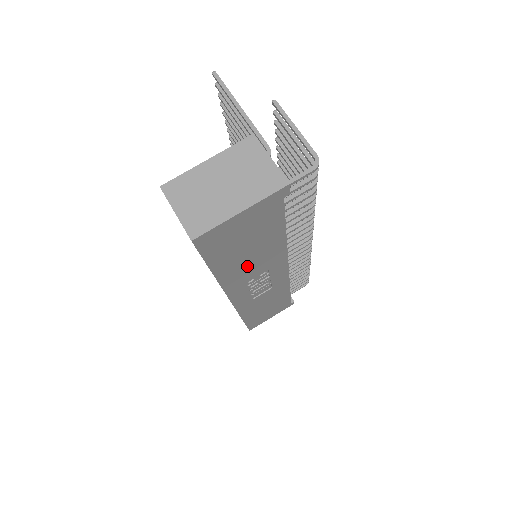
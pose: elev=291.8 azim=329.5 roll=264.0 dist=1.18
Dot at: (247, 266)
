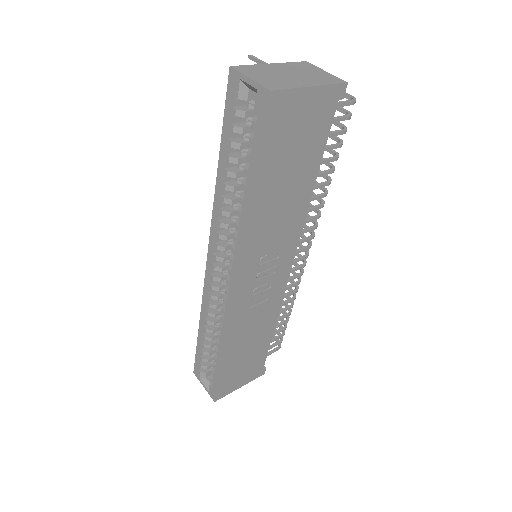
Dot at: (274, 213)
